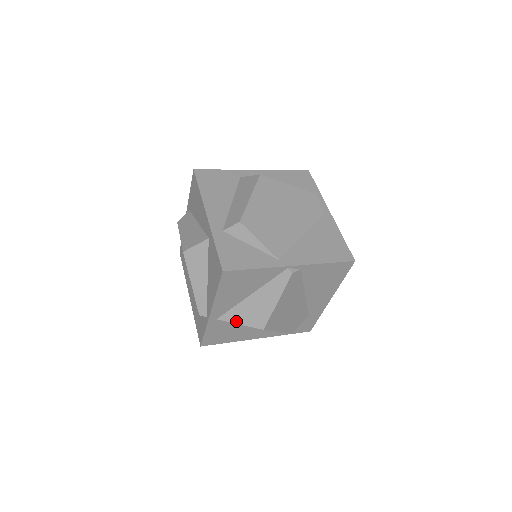
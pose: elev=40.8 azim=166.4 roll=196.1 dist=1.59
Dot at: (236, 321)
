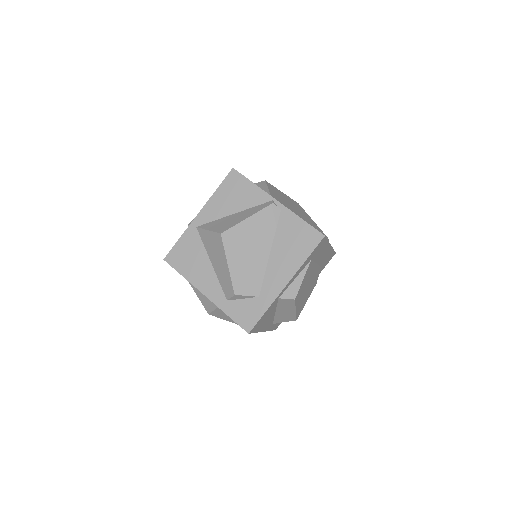
Dot at: (208, 228)
